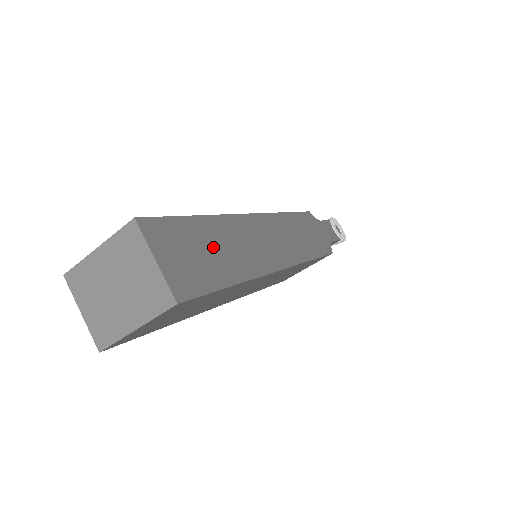
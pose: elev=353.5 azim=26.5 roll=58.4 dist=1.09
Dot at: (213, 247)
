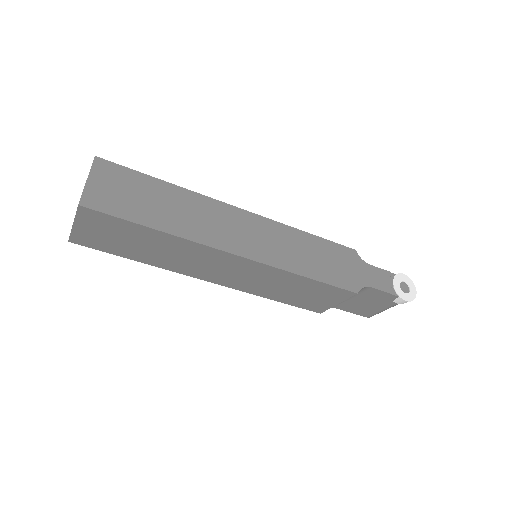
Dot at: (156, 201)
